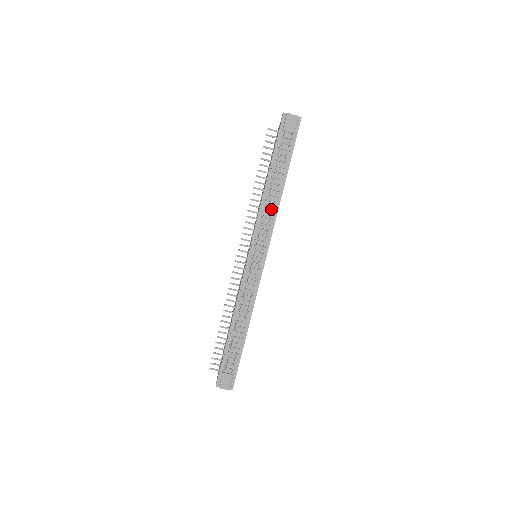
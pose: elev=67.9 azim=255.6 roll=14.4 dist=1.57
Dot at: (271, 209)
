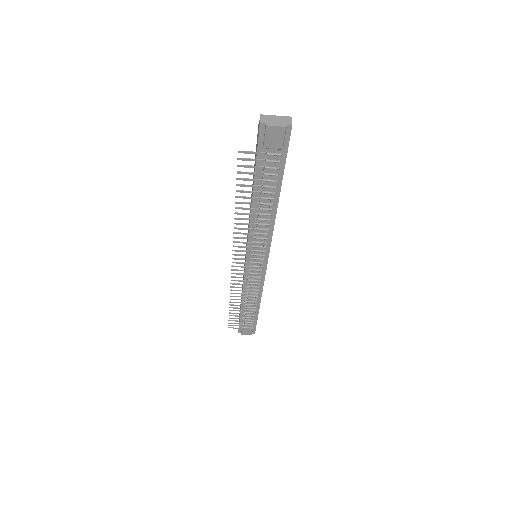
Dot at: (264, 225)
